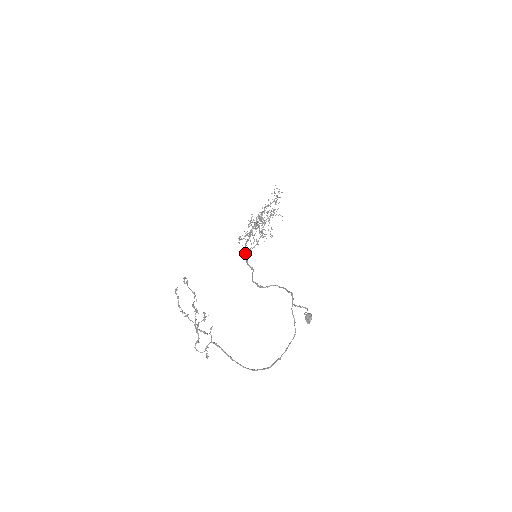
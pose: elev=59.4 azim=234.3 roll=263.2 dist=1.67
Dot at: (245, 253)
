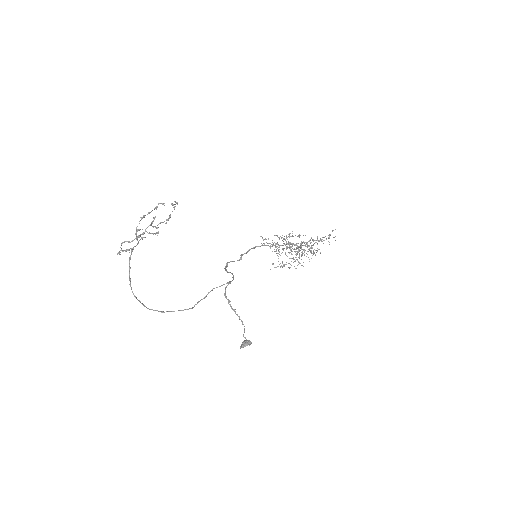
Dot at: (252, 248)
